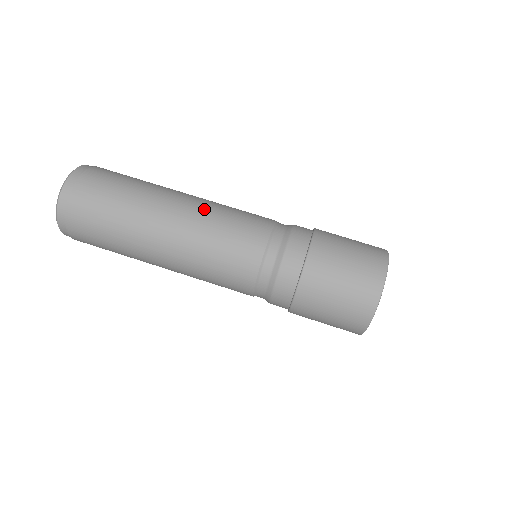
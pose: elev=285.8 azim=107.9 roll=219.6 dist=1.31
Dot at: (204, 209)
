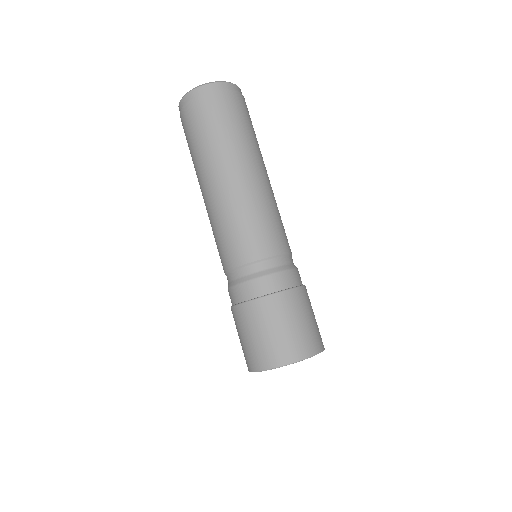
Dot at: (231, 202)
